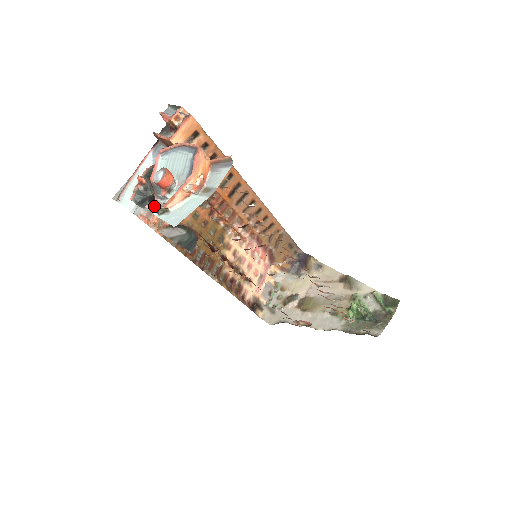
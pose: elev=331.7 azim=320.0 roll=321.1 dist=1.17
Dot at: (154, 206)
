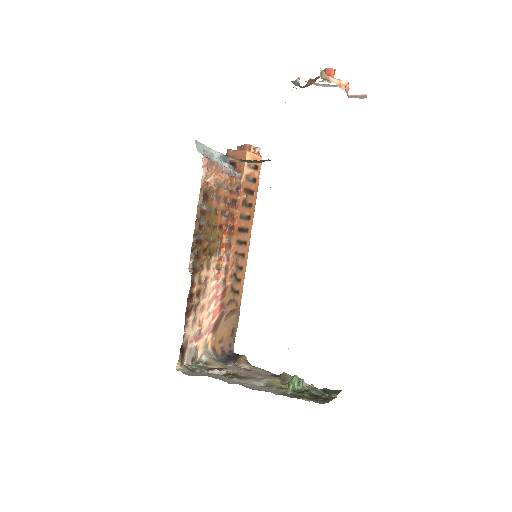
Dot at: (323, 71)
